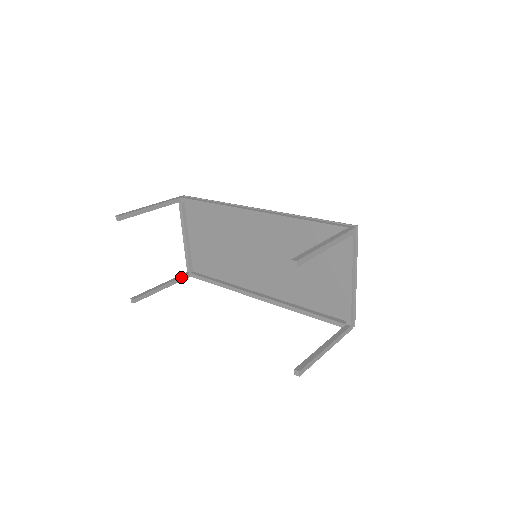
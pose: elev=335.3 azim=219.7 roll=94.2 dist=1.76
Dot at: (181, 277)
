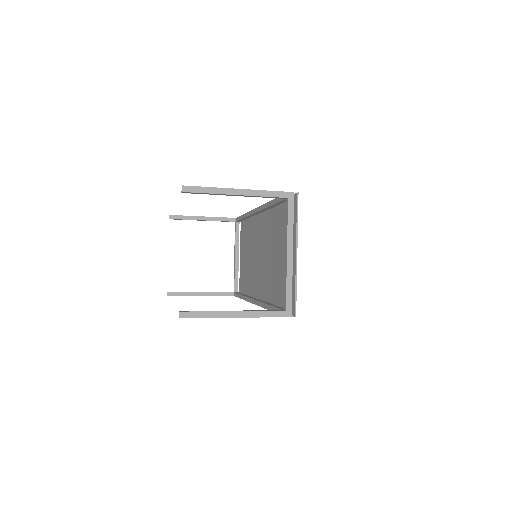
Dot at: (223, 292)
